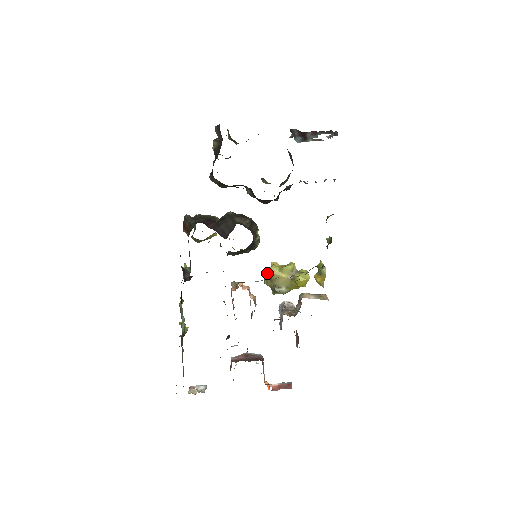
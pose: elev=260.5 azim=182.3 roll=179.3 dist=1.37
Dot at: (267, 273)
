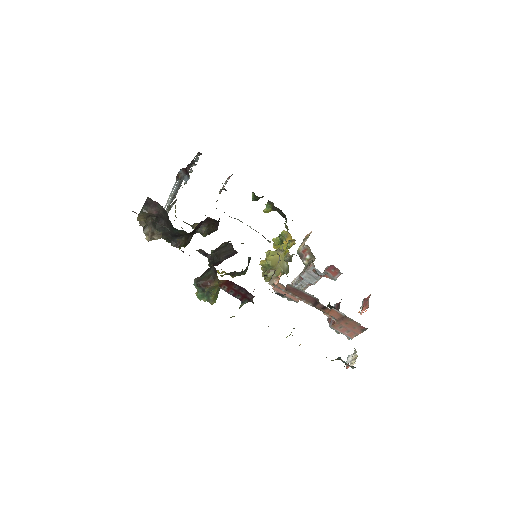
Dot at: (270, 265)
